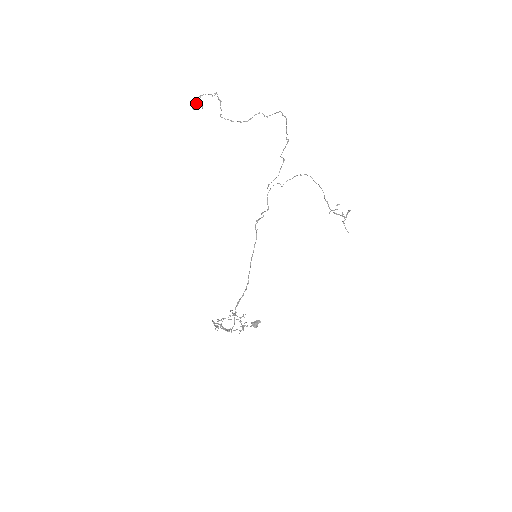
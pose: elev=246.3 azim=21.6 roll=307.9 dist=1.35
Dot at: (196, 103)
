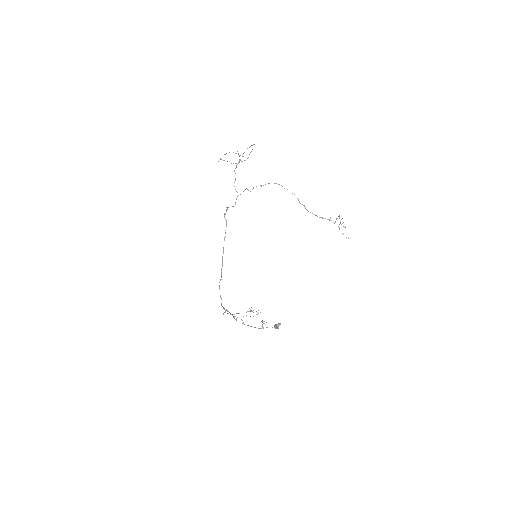
Dot at: occluded
